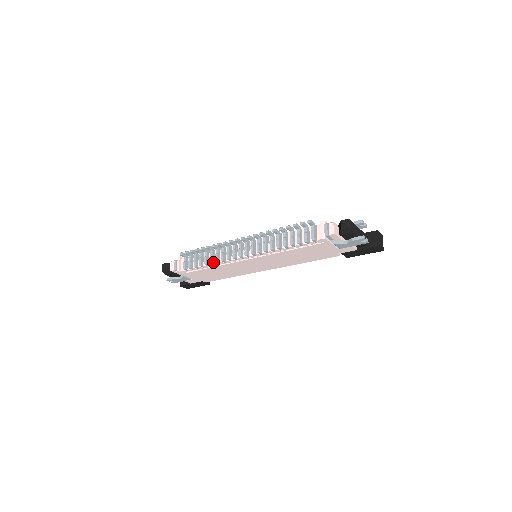
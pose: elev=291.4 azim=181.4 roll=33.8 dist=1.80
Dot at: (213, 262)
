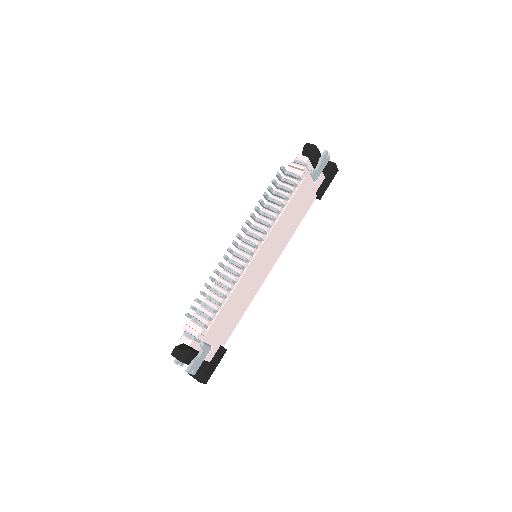
Dot at: (228, 287)
